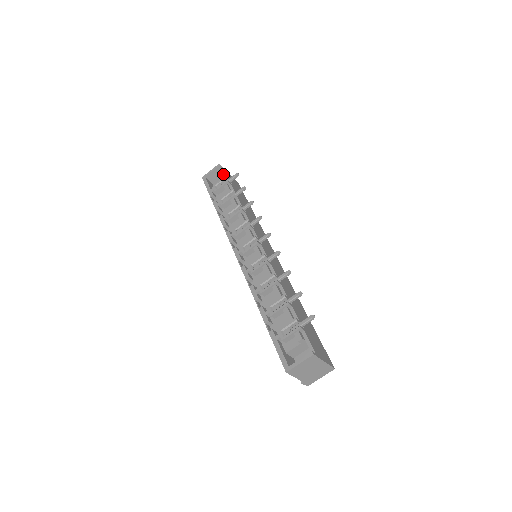
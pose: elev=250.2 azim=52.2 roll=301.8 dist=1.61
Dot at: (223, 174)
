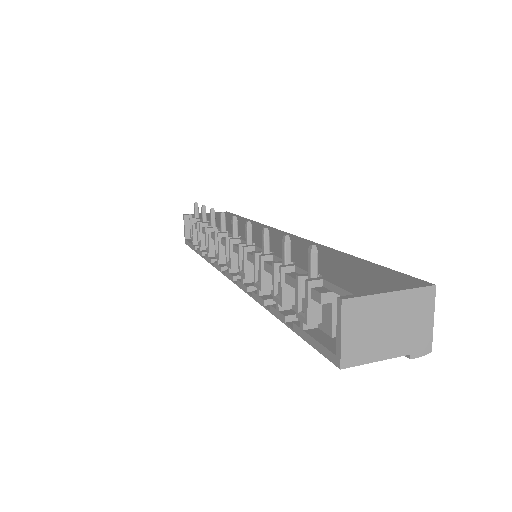
Dot at: occluded
